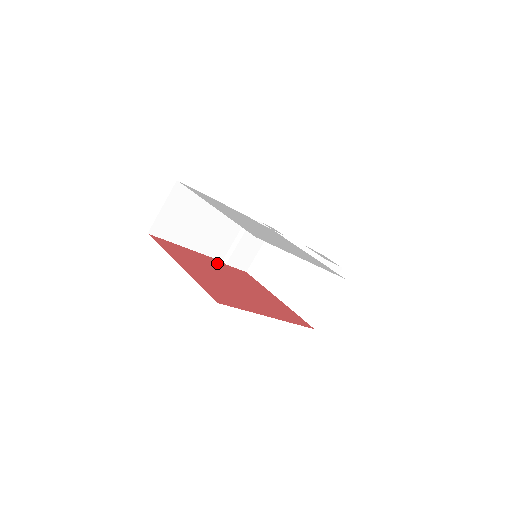
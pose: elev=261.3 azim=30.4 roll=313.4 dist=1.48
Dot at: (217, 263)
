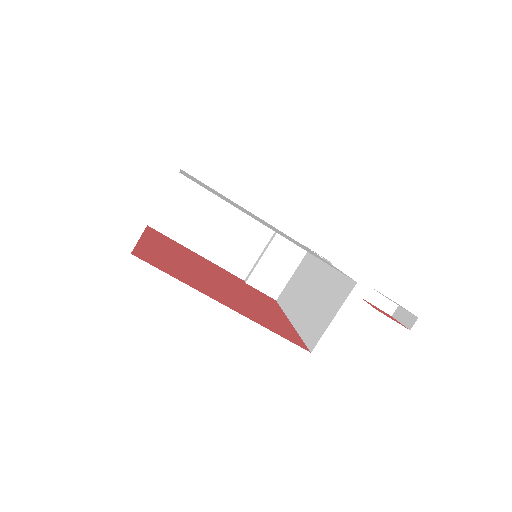
Dot at: (228, 274)
